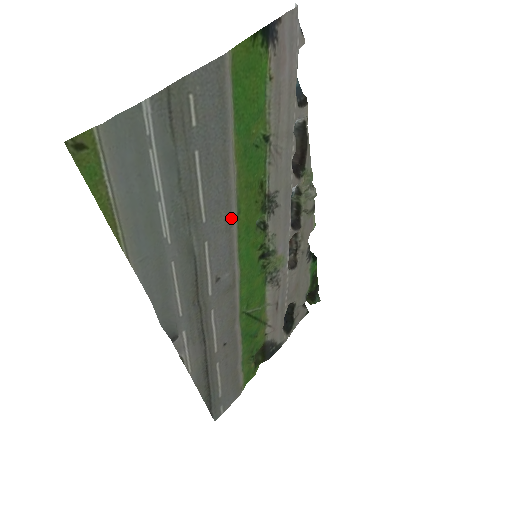
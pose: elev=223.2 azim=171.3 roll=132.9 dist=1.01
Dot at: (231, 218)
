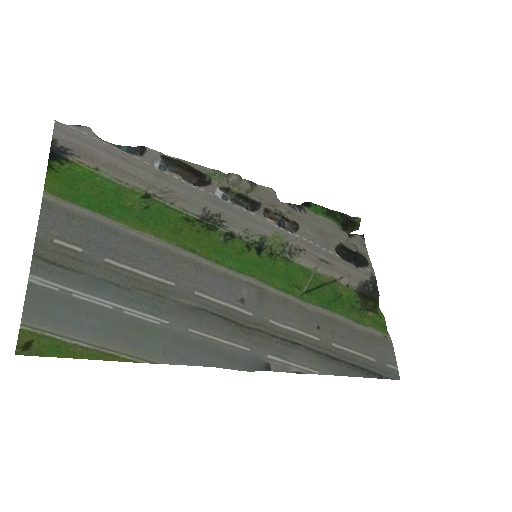
Dot at: (191, 260)
